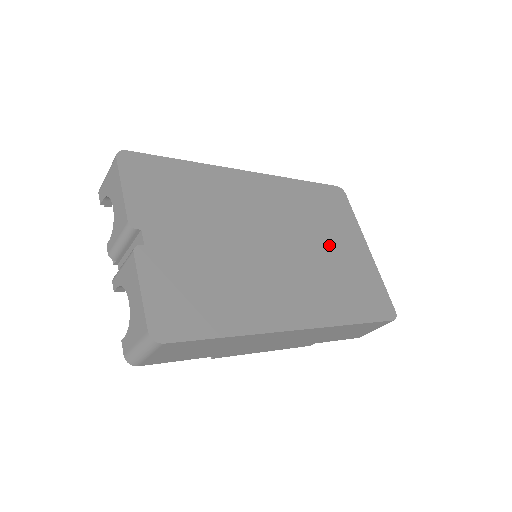
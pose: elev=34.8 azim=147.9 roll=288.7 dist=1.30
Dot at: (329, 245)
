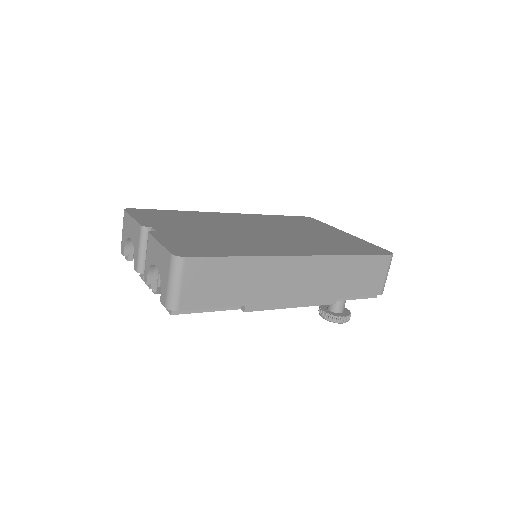
Dot at: (310, 232)
